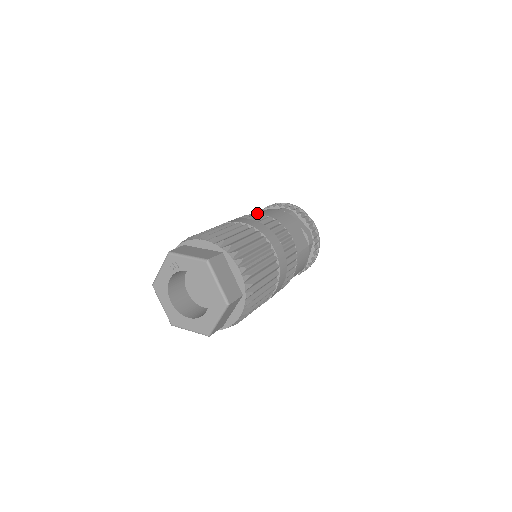
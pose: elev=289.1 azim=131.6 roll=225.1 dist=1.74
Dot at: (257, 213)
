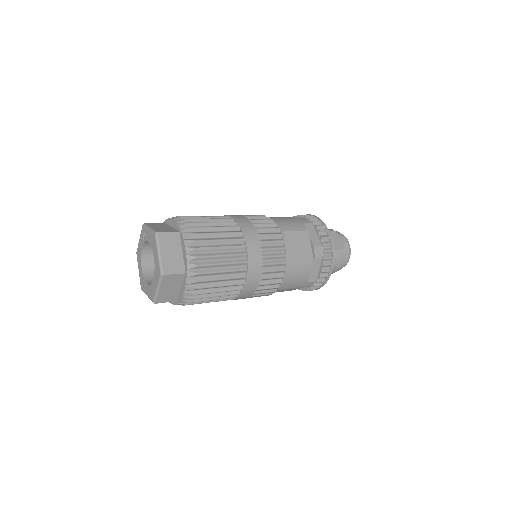
Dot at: (264, 215)
